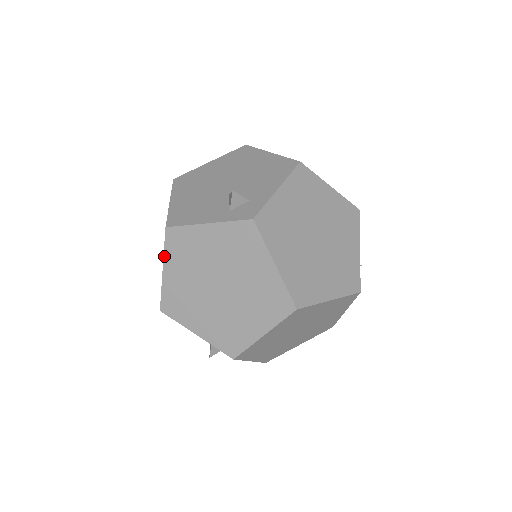
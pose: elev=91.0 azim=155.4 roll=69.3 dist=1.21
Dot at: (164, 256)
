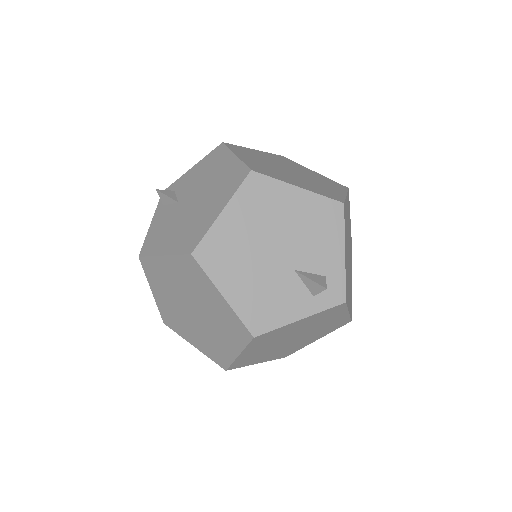
Dot at: (244, 350)
